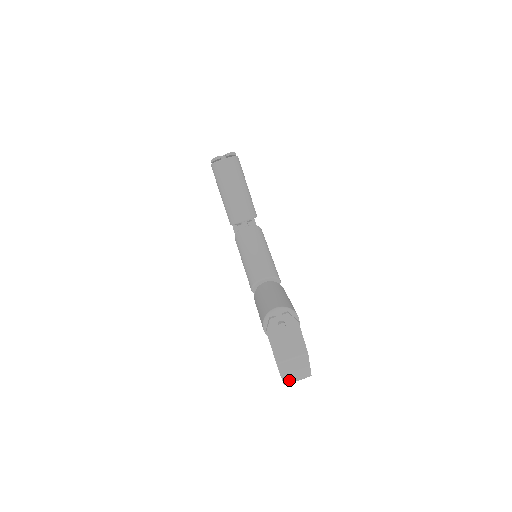
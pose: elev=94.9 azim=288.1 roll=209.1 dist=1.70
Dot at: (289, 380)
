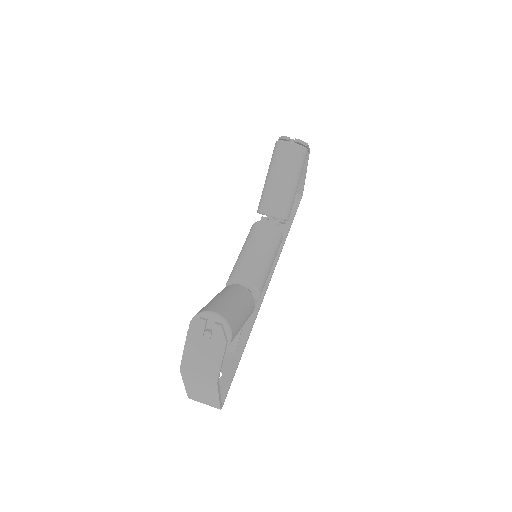
Dot at: (195, 397)
